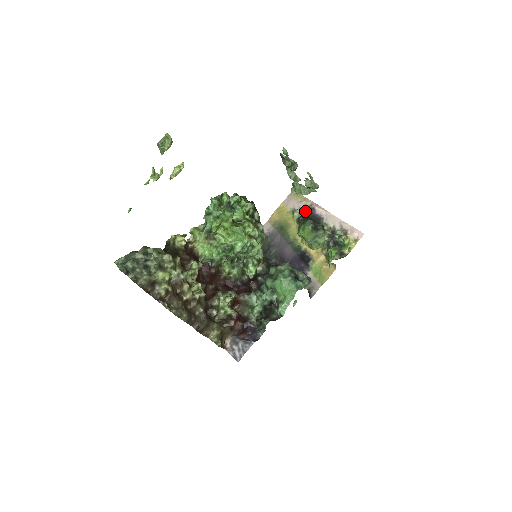
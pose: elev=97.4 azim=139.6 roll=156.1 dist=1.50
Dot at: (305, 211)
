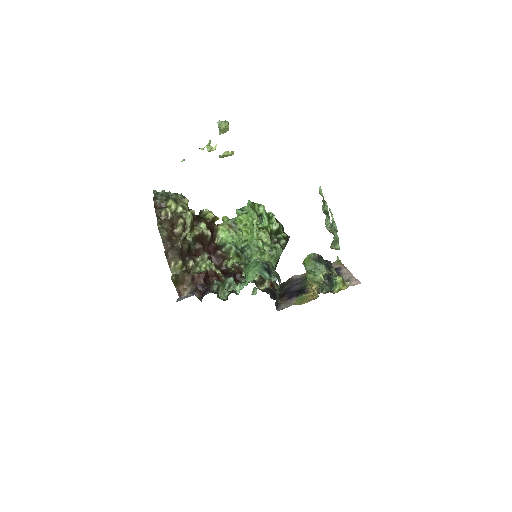
Dot at: occluded
